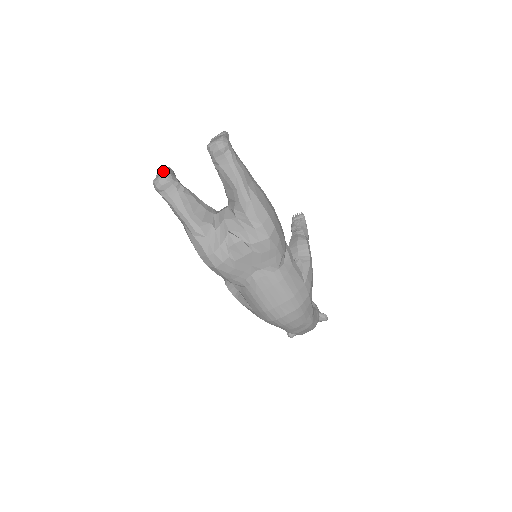
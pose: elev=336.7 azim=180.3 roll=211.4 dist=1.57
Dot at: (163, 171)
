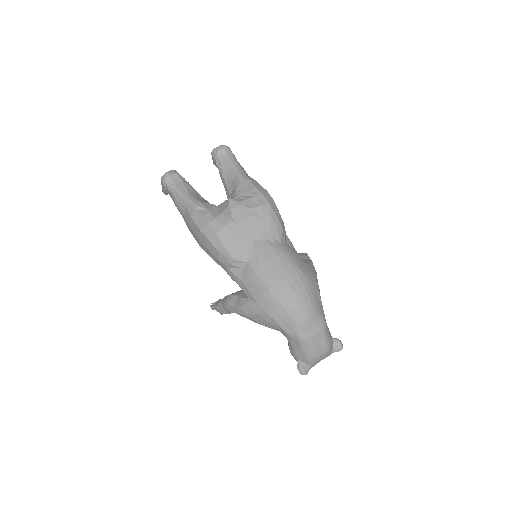
Dot at: occluded
